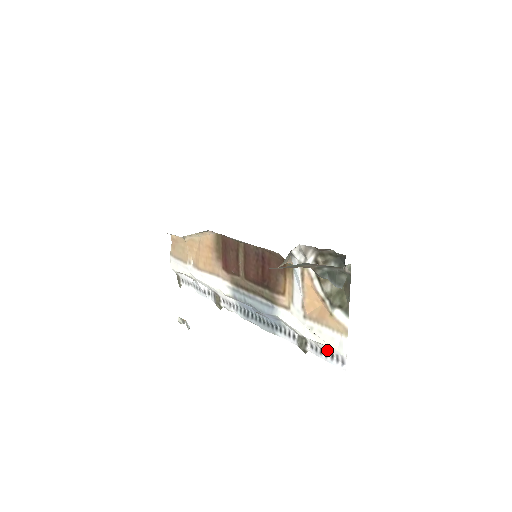
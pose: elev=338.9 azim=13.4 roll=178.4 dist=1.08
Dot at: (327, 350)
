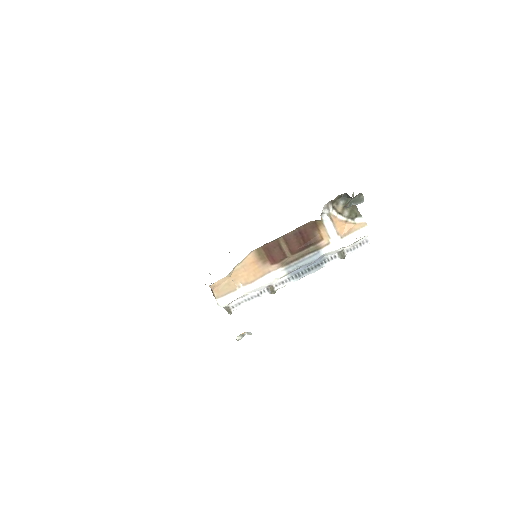
Dot at: (357, 244)
